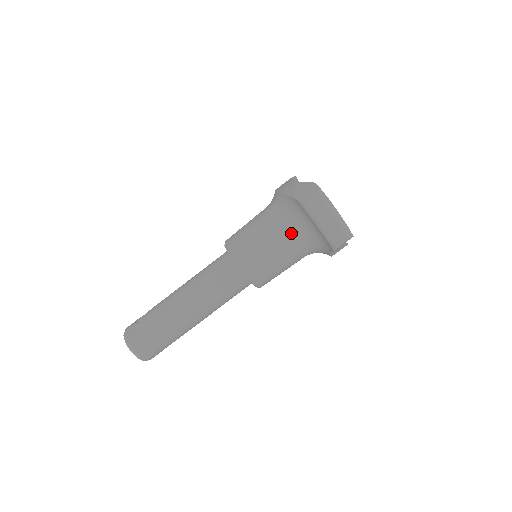
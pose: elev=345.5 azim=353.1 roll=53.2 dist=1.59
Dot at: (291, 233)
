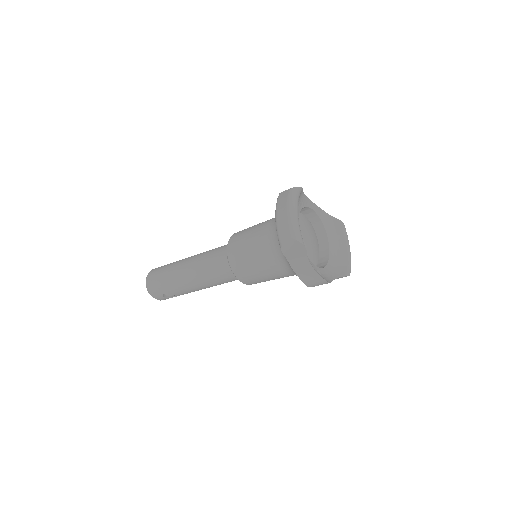
Dot at: (271, 230)
